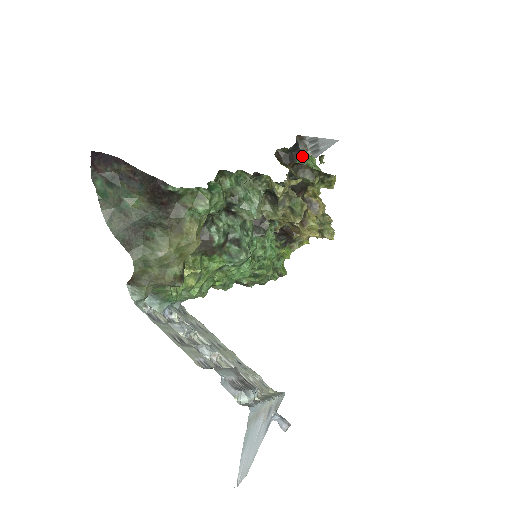
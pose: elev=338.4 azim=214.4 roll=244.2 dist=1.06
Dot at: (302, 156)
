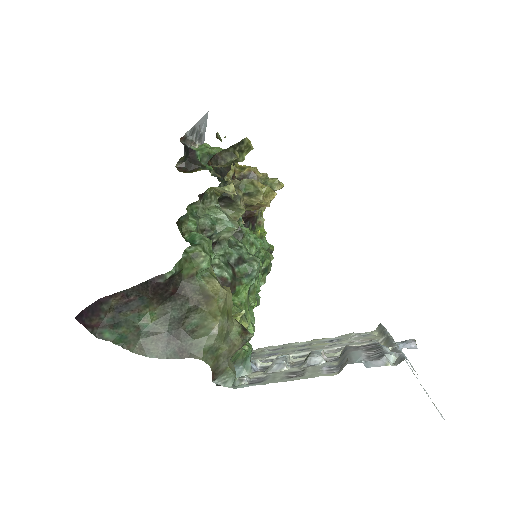
Dot at: (197, 151)
